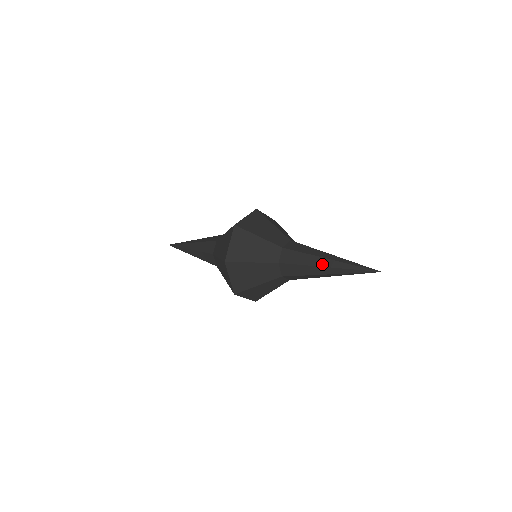
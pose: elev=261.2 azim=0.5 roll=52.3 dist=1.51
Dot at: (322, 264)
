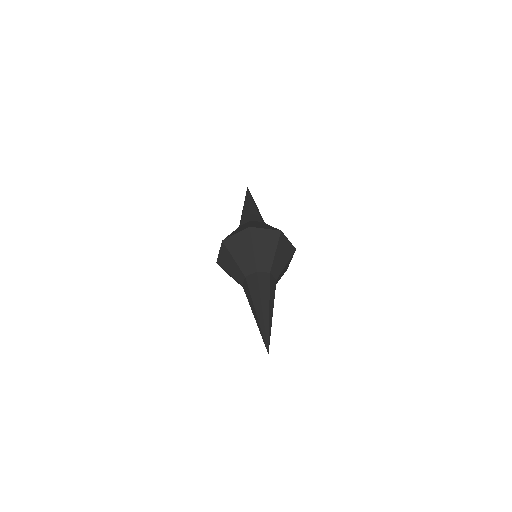
Dot at: occluded
